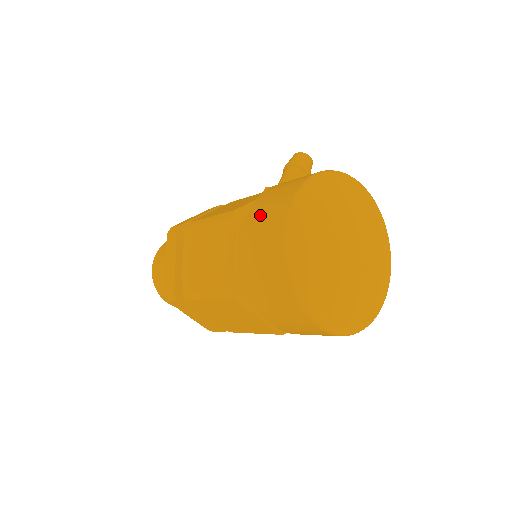
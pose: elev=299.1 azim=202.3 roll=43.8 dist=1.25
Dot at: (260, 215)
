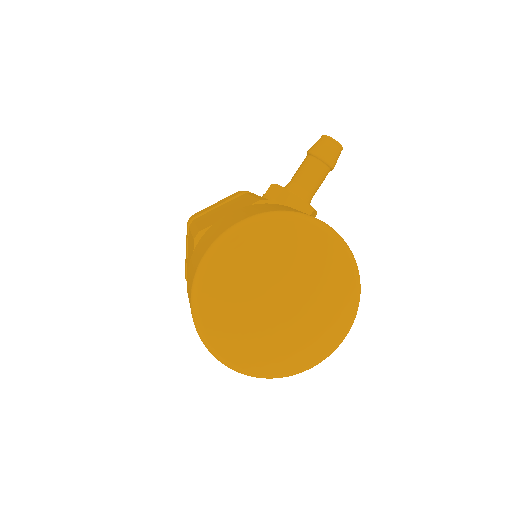
Dot at: (195, 254)
